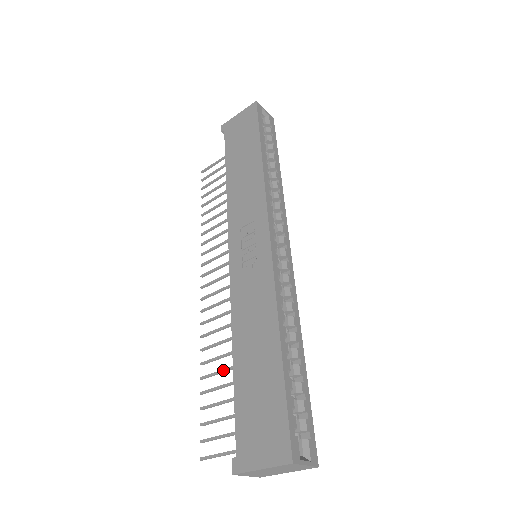
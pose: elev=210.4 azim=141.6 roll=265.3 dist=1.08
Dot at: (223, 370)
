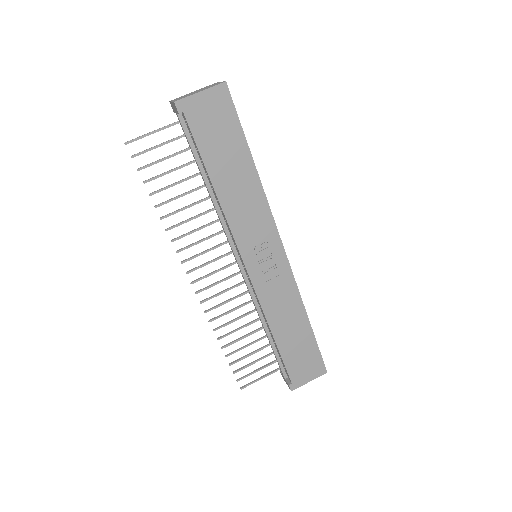
Dot at: (243, 338)
